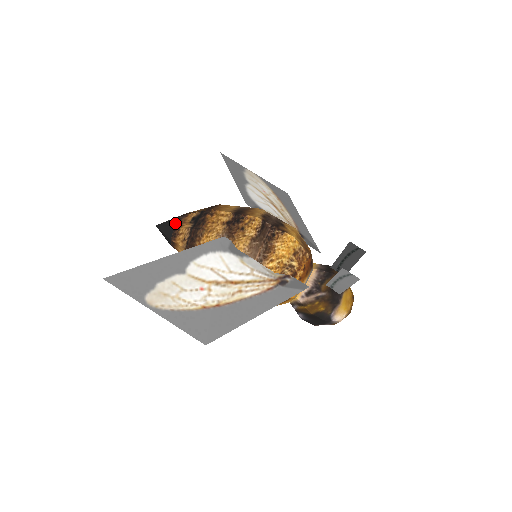
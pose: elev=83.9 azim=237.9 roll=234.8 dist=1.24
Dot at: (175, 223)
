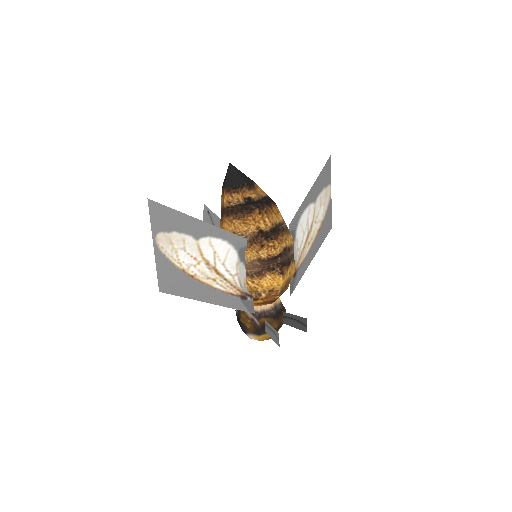
Dot at: (238, 184)
